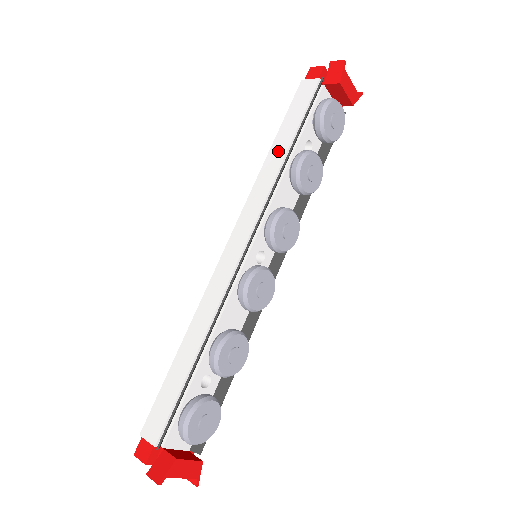
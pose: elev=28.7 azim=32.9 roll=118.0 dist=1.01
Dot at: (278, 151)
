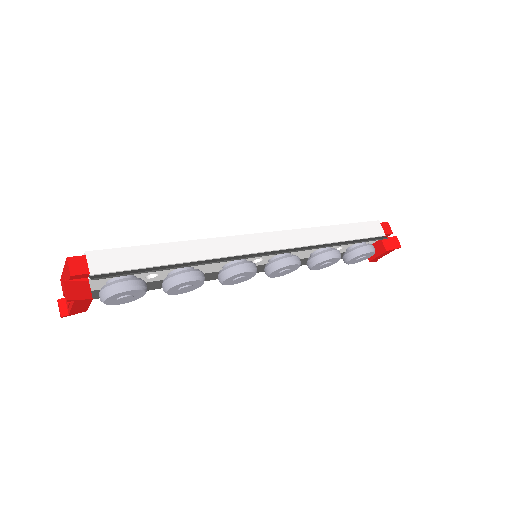
Dot at: (334, 234)
